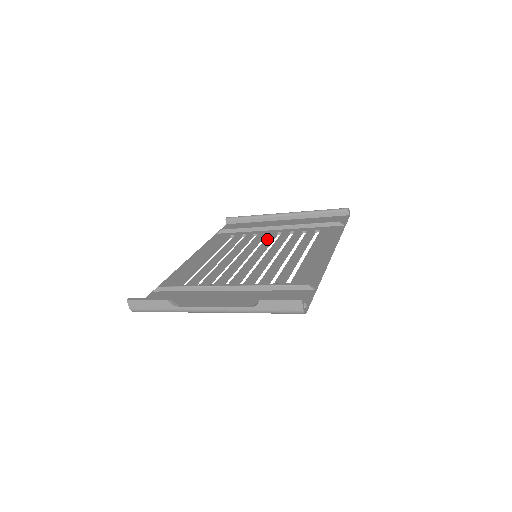
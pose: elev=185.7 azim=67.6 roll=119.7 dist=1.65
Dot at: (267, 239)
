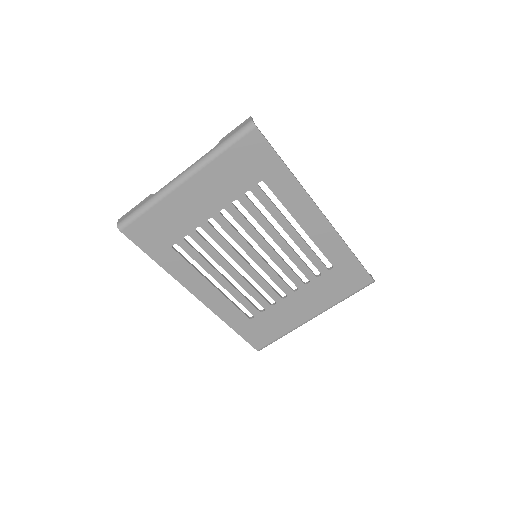
Dot at: (278, 281)
